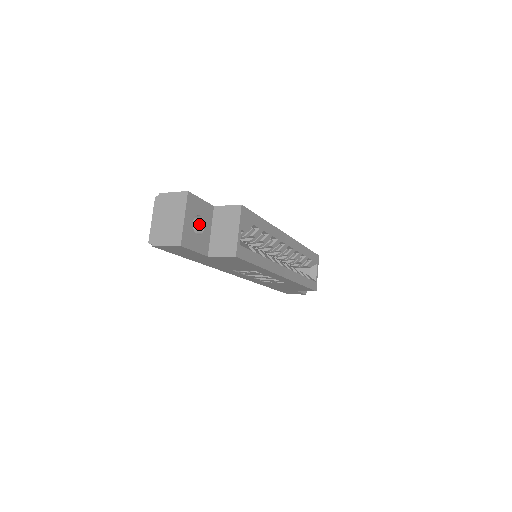
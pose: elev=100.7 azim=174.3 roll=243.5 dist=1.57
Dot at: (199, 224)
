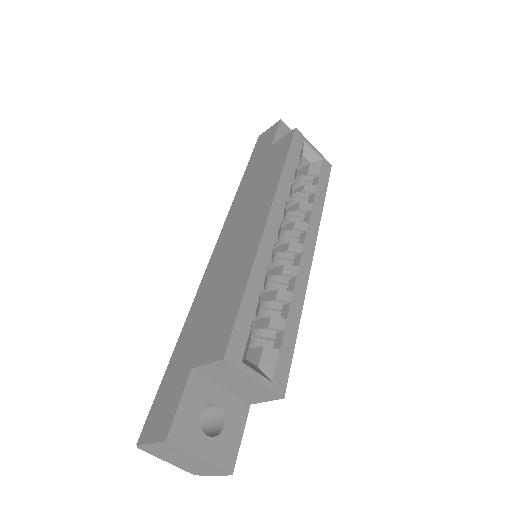
Dot at: (206, 405)
